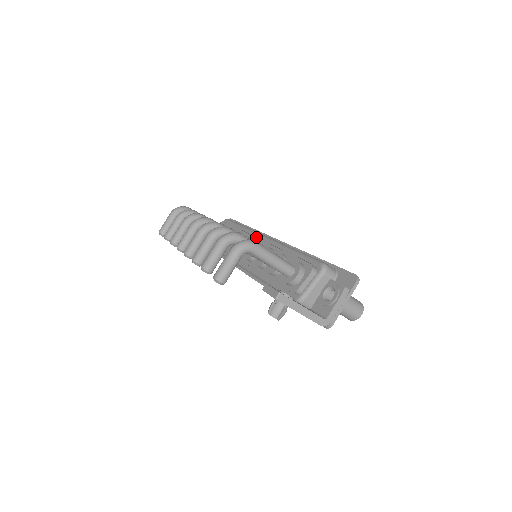
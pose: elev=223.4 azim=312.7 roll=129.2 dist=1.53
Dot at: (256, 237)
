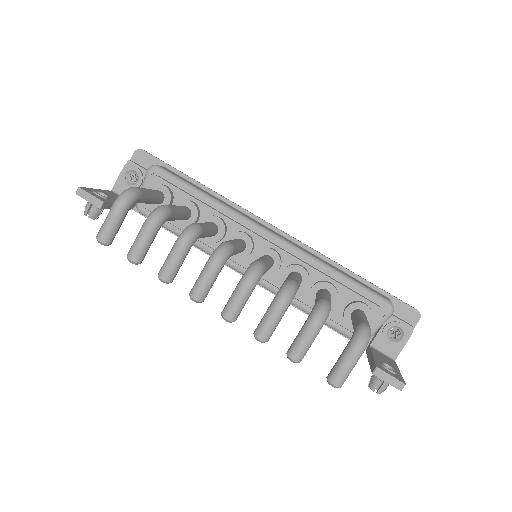
Dot at: (249, 227)
